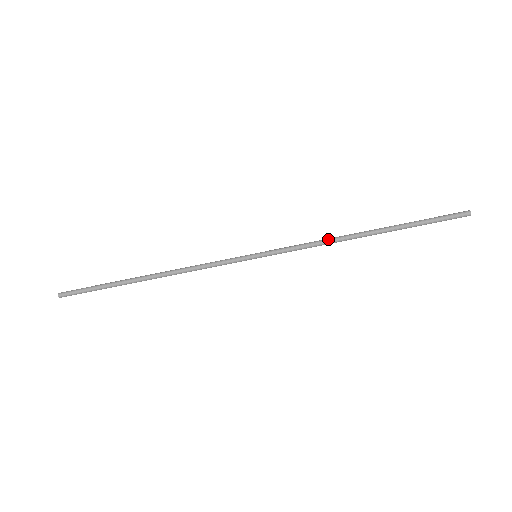
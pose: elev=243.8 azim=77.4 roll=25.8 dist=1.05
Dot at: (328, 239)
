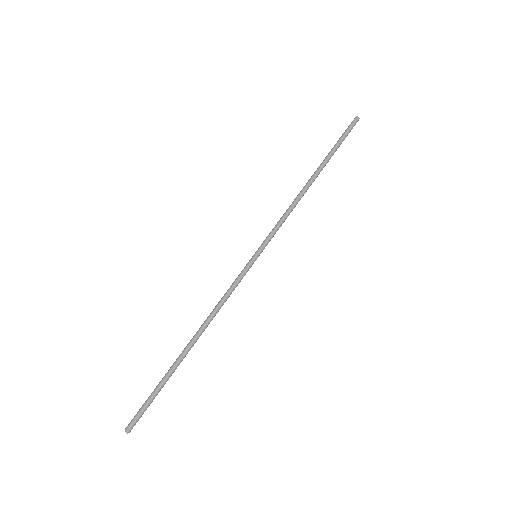
Dot at: (292, 203)
